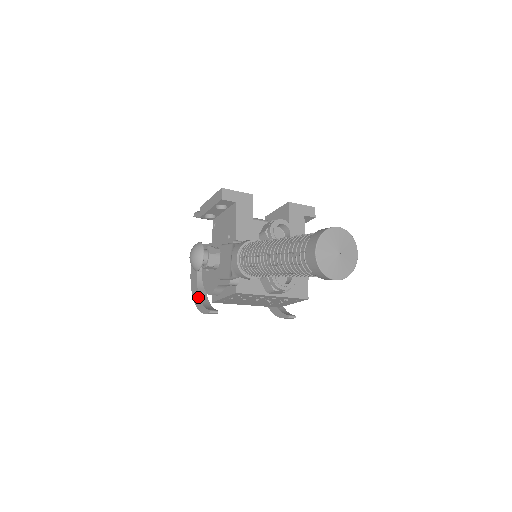
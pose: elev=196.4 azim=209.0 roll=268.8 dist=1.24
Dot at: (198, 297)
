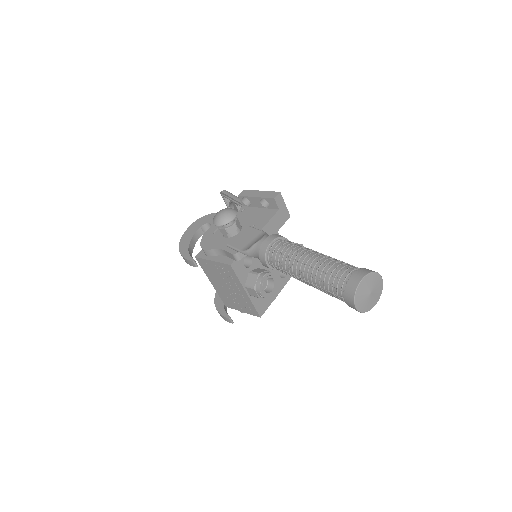
Dot at: (187, 244)
